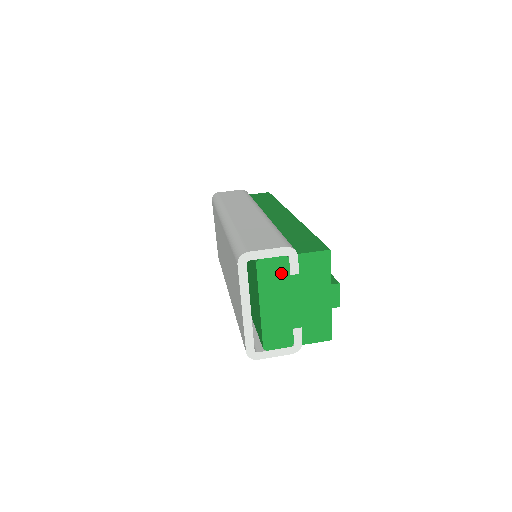
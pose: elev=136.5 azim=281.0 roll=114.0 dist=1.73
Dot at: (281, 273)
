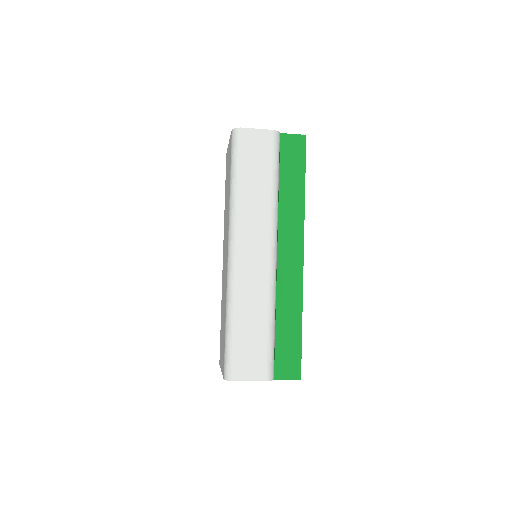
Dot at: occluded
